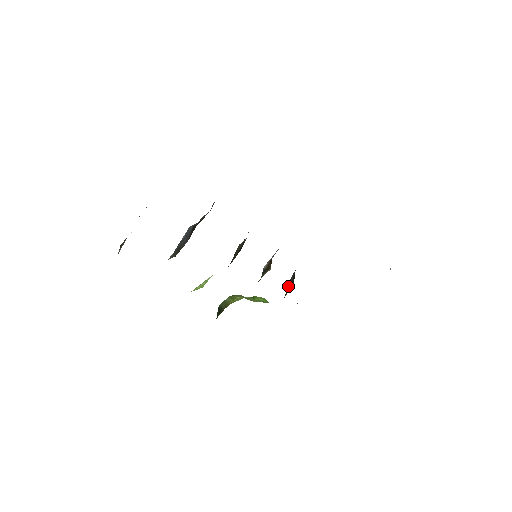
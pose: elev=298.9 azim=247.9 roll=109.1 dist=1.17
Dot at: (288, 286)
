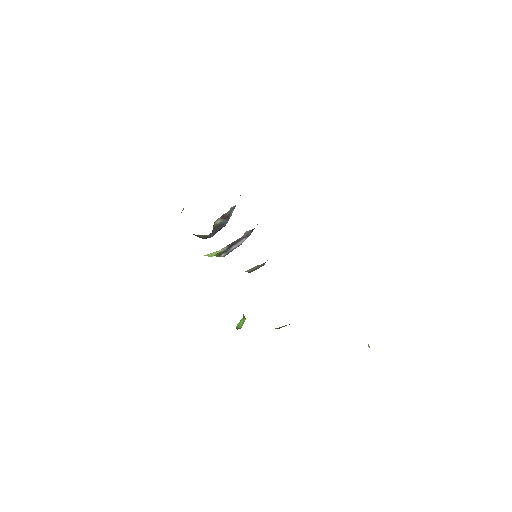
Dot at: occluded
